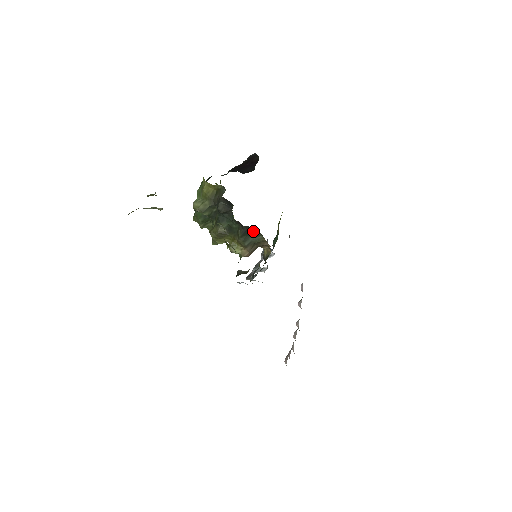
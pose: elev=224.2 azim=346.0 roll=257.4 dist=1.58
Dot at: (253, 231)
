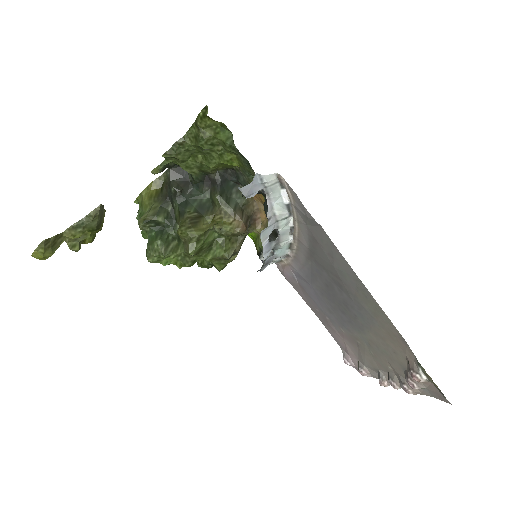
Dot at: (230, 184)
